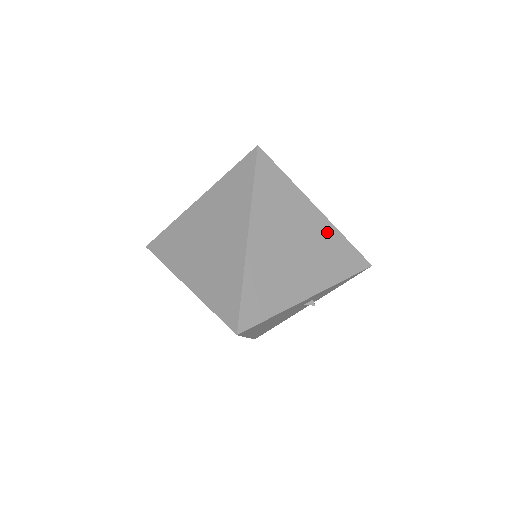
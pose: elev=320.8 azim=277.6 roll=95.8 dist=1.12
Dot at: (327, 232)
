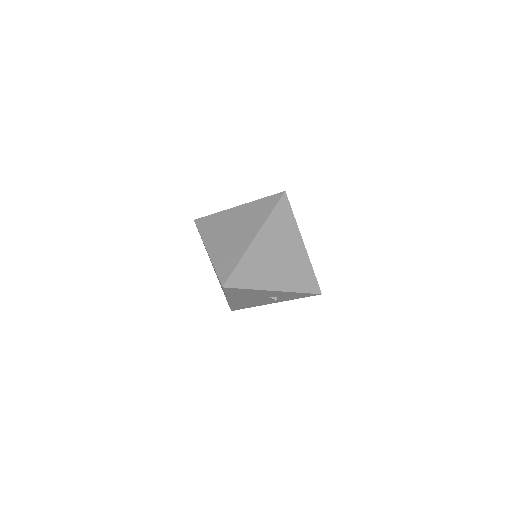
Dot at: (303, 260)
